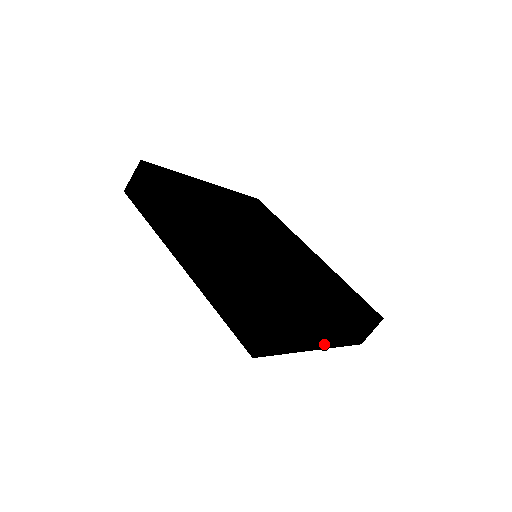
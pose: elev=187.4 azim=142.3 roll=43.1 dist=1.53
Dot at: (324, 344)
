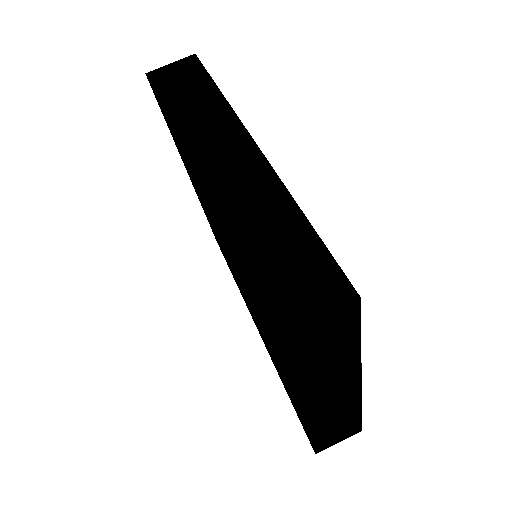
Dot at: (312, 411)
